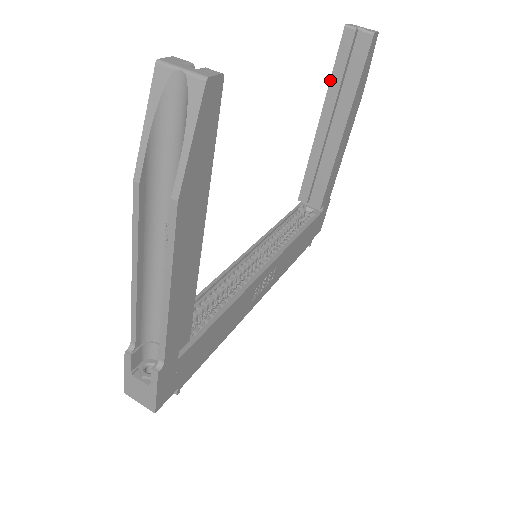
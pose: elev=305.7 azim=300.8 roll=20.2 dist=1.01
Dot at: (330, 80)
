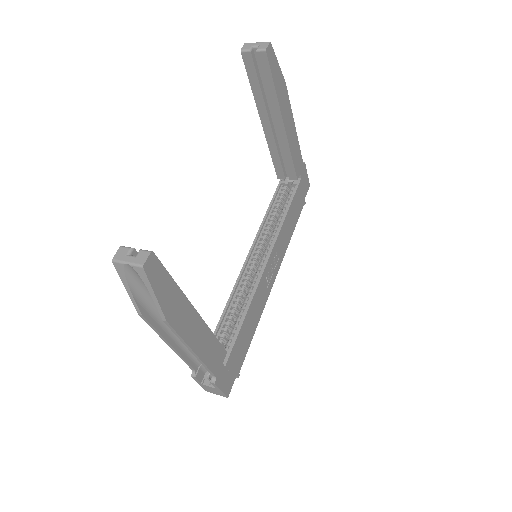
Dot at: (252, 92)
